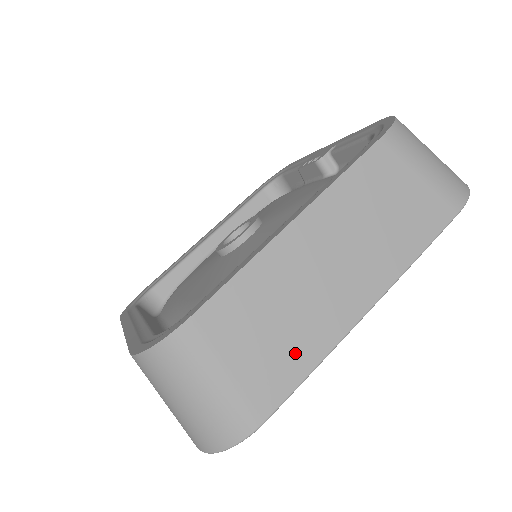
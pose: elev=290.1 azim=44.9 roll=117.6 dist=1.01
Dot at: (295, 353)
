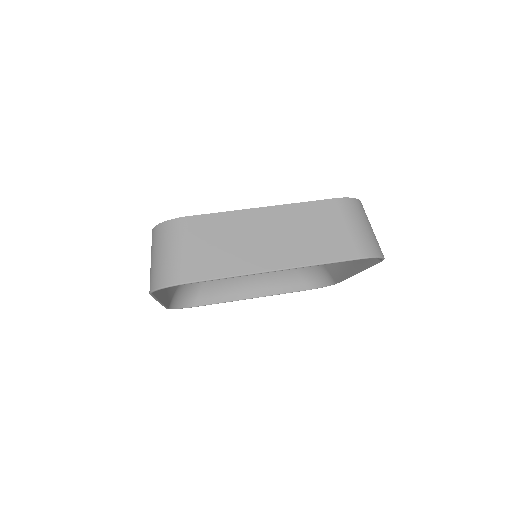
Dot at: (222, 264)
